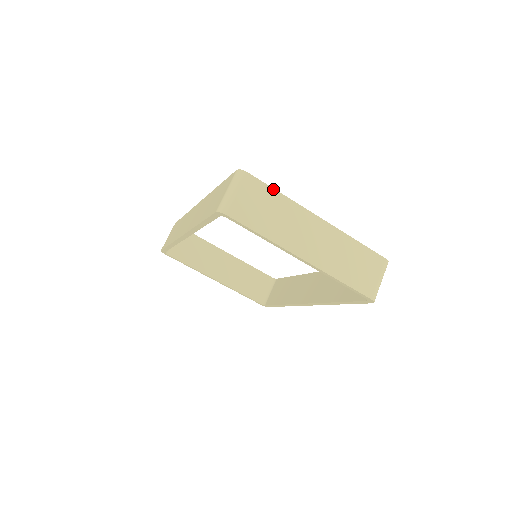
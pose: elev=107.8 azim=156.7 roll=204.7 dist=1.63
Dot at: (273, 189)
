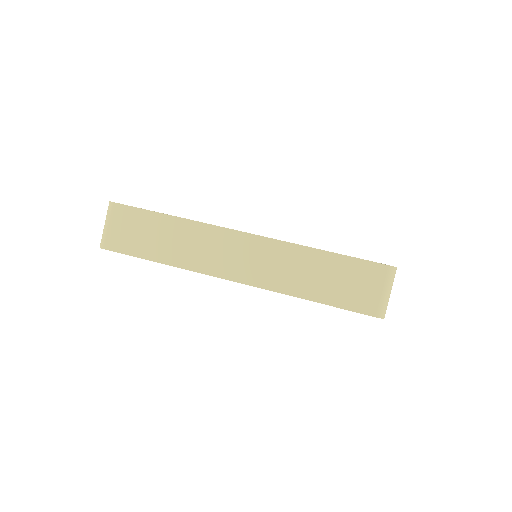
Dot at: occluded
